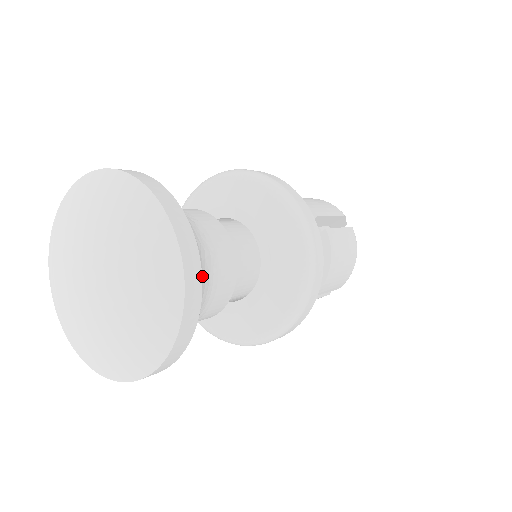
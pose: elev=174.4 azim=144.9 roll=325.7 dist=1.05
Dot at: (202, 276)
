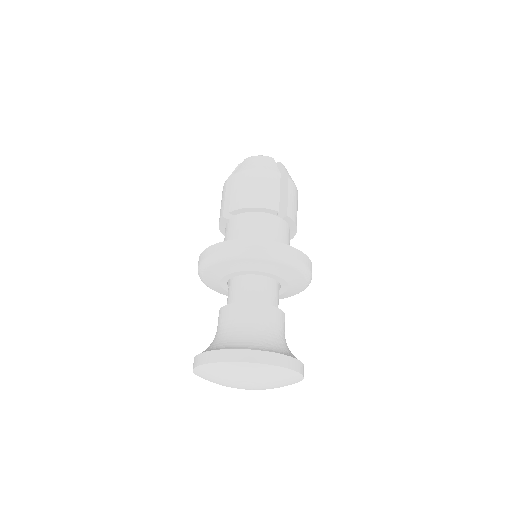
Dot at: occluded
